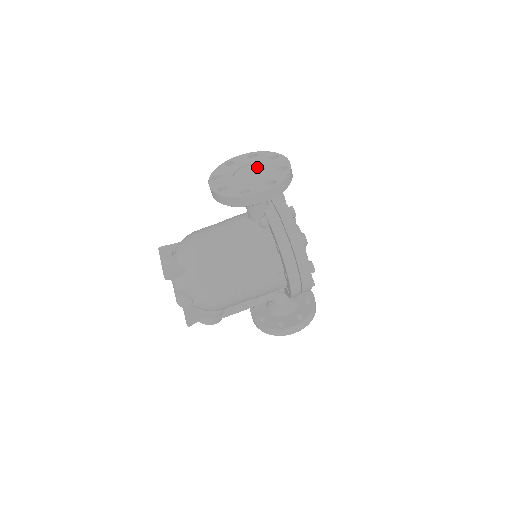
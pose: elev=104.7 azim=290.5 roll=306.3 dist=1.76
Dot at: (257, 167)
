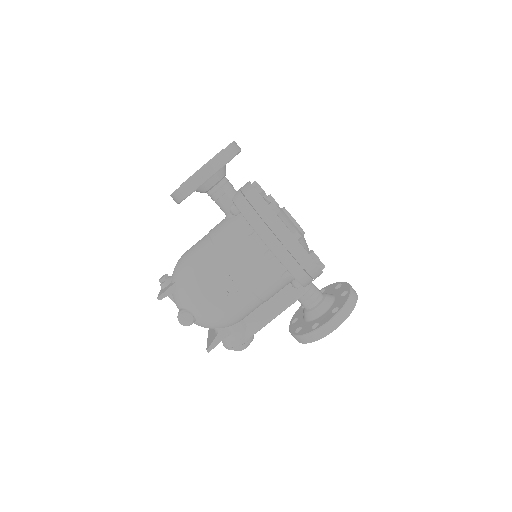
Dot at: occluded
